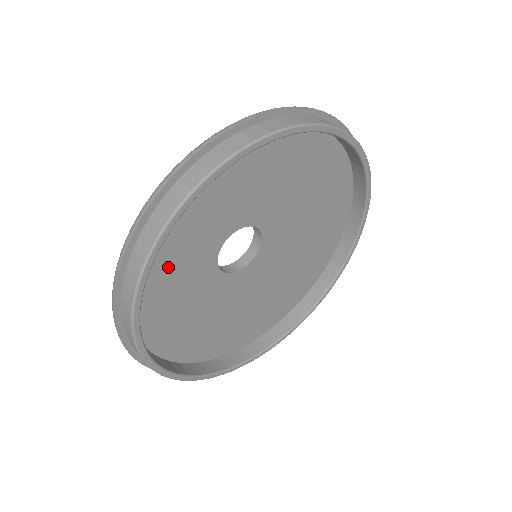
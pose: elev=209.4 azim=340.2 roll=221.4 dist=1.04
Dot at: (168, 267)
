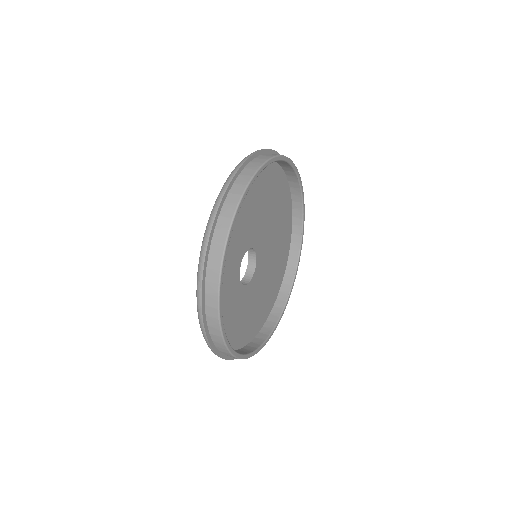
Dot at: (226, 317)
